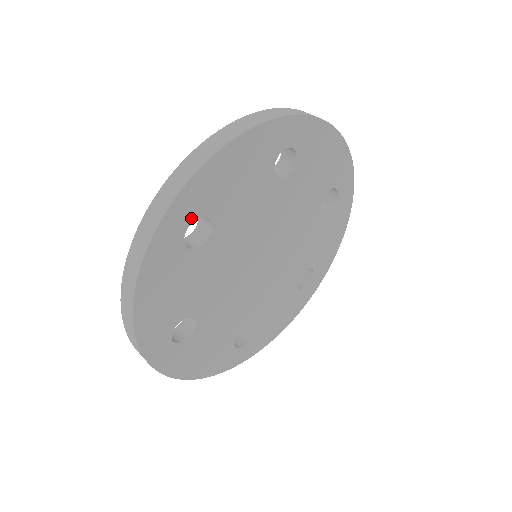
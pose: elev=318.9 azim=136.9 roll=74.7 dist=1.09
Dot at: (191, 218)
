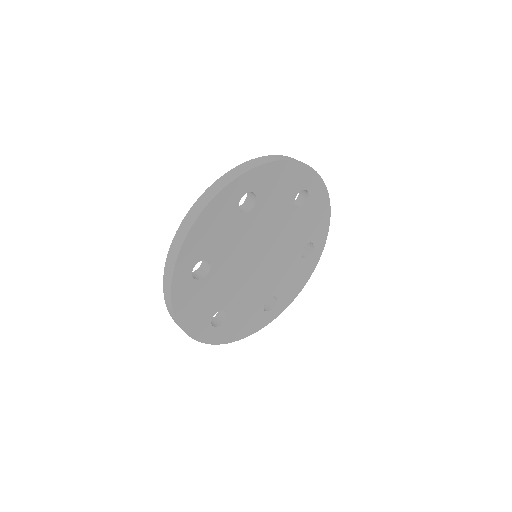
Dot at: (192, 265)
